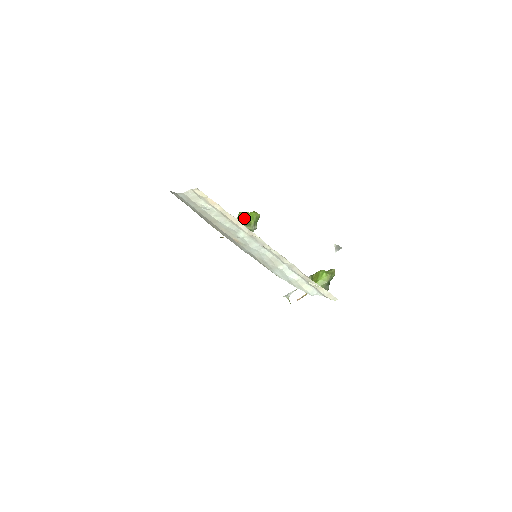
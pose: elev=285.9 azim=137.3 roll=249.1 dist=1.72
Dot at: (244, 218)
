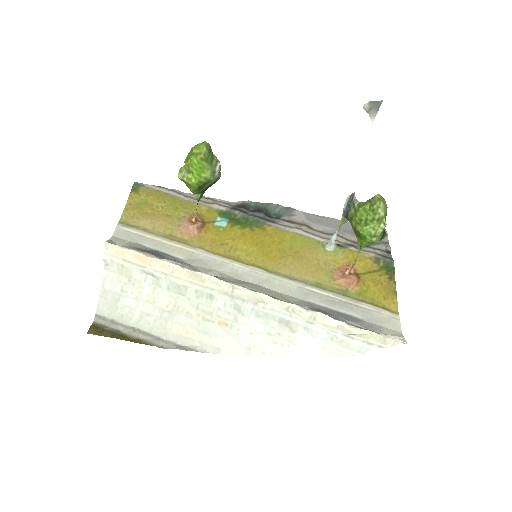
Dot at: (193, 187)
